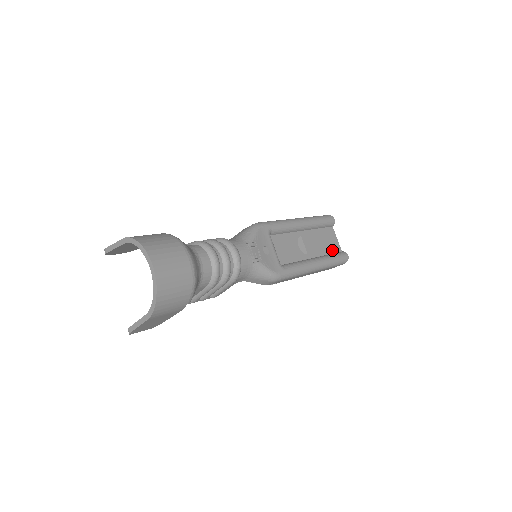
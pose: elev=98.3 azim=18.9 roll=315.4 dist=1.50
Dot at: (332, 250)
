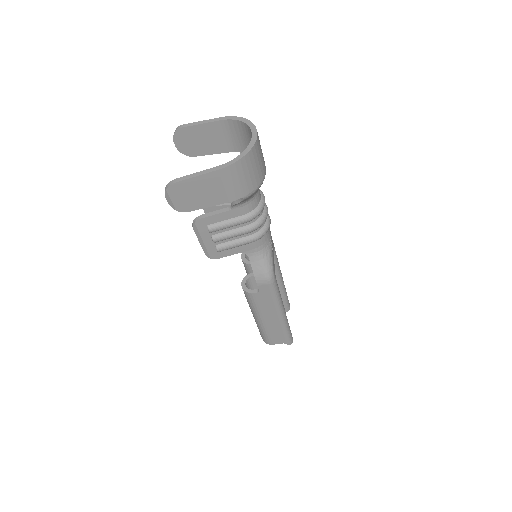
Dot at: occluded
